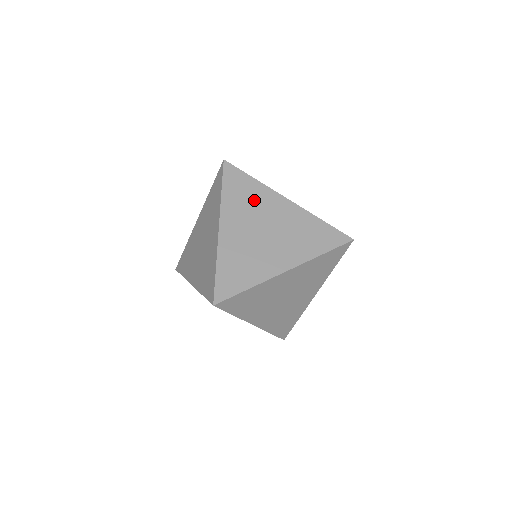
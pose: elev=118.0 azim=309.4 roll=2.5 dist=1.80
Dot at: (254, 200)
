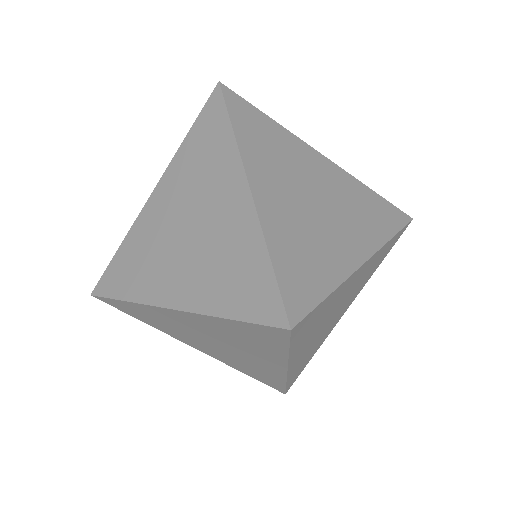
Dot at: (328, 310)
